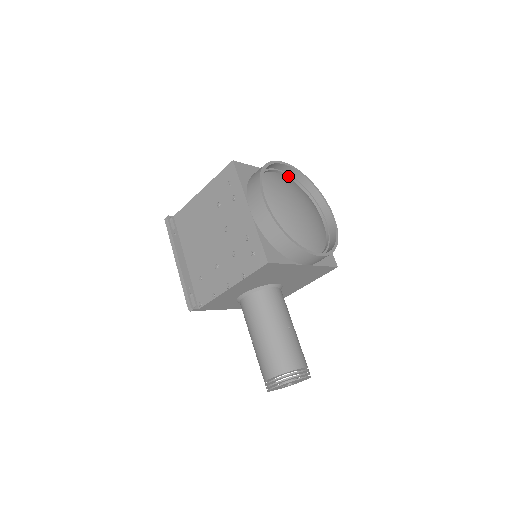
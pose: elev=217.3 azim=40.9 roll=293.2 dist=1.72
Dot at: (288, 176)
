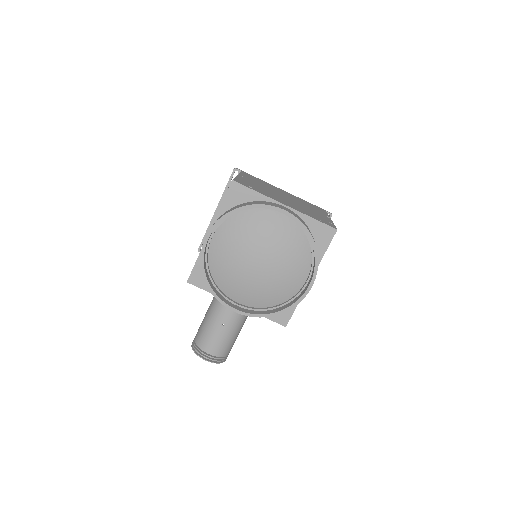
Dot at: (296, 222)
